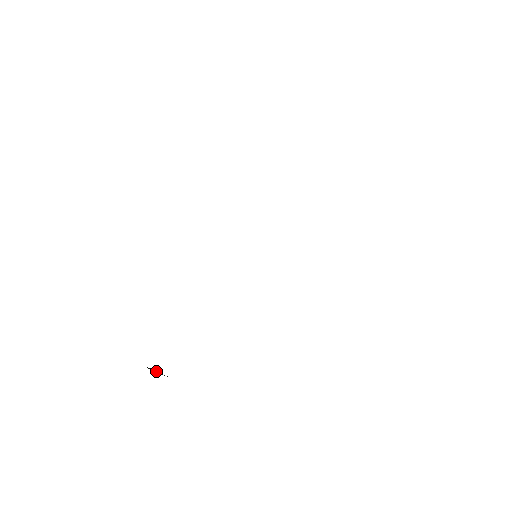
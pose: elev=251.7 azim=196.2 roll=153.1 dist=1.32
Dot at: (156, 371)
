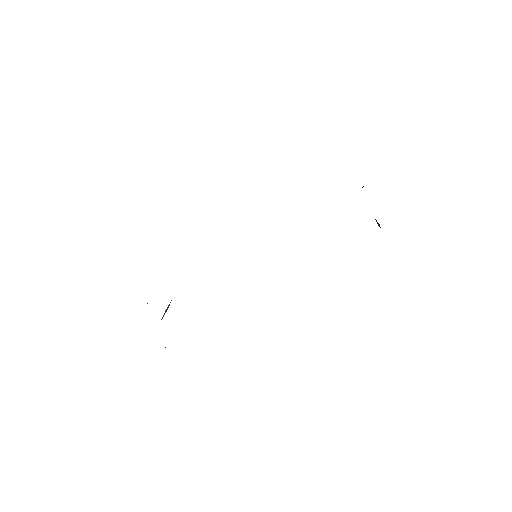
Dot at: occluded
